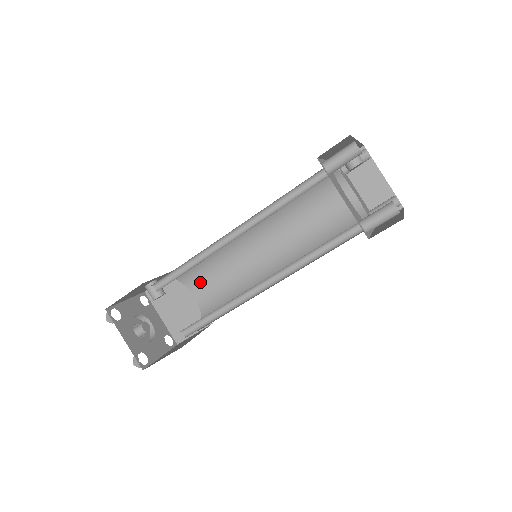
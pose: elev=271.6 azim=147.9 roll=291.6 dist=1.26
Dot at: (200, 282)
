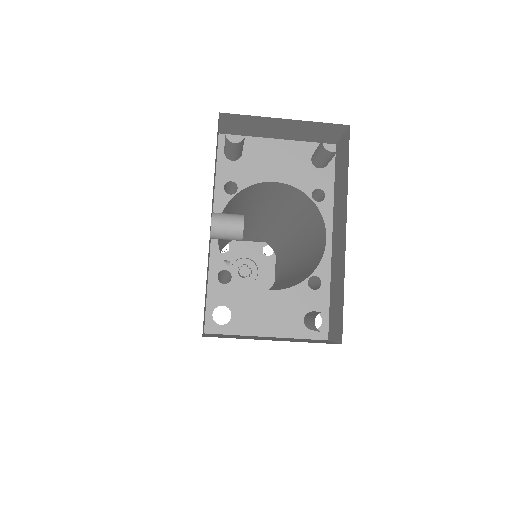
Dot at: occluded
